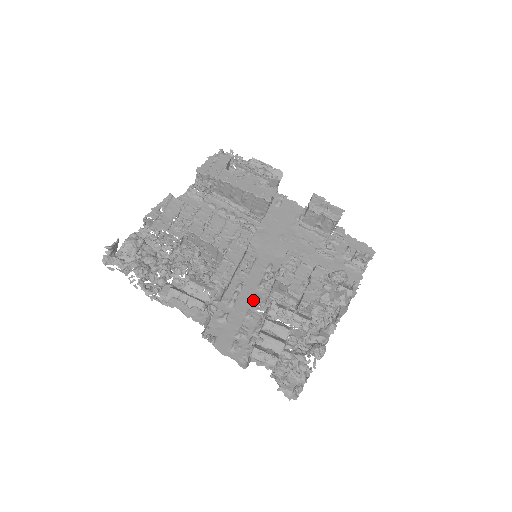
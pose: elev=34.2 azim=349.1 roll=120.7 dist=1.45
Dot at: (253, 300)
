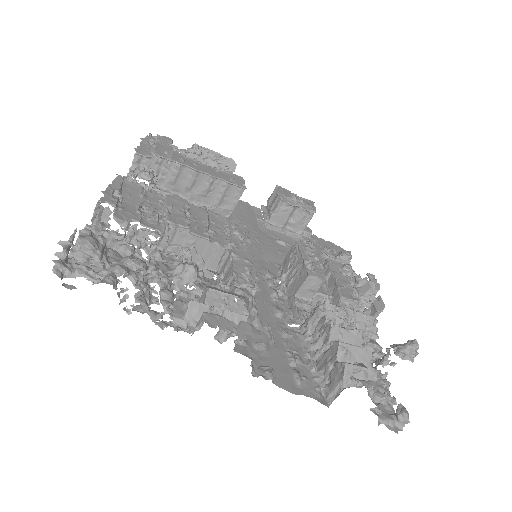
Dot at: (278, 313)
